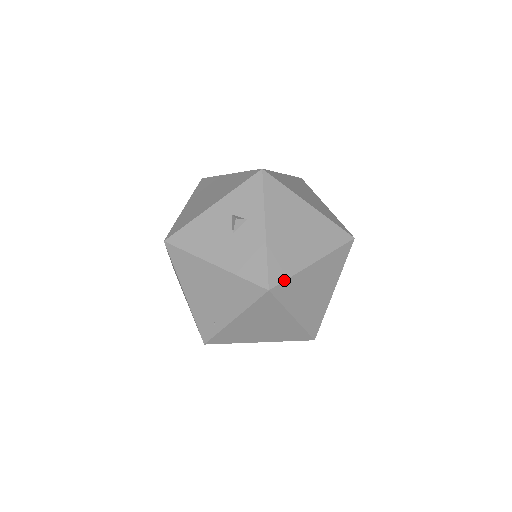
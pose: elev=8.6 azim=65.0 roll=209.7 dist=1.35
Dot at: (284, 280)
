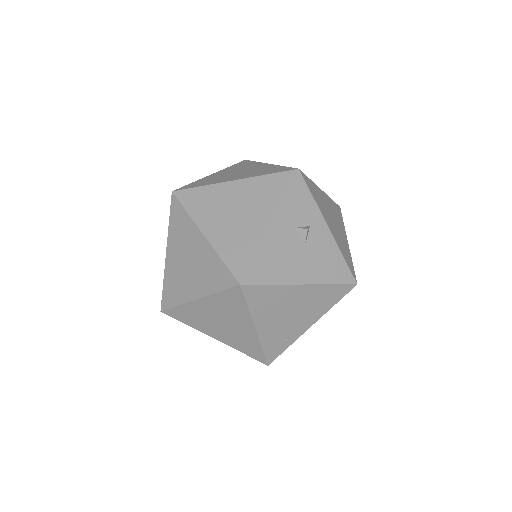
Dot at: occluded
